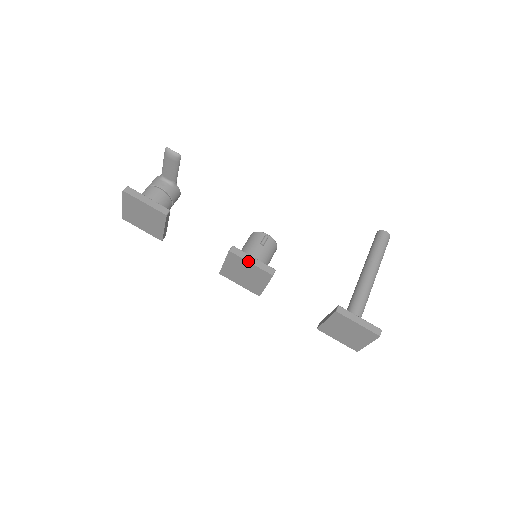
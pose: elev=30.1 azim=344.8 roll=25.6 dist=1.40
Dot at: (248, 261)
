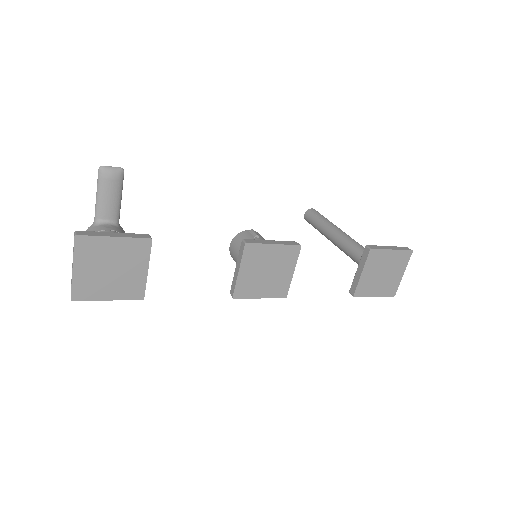
Dot at: (270, 244)
